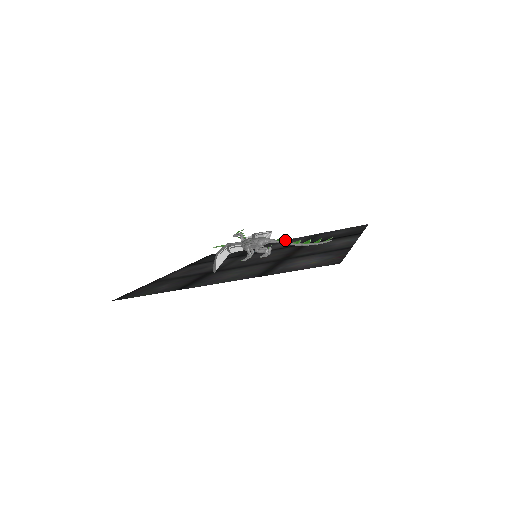
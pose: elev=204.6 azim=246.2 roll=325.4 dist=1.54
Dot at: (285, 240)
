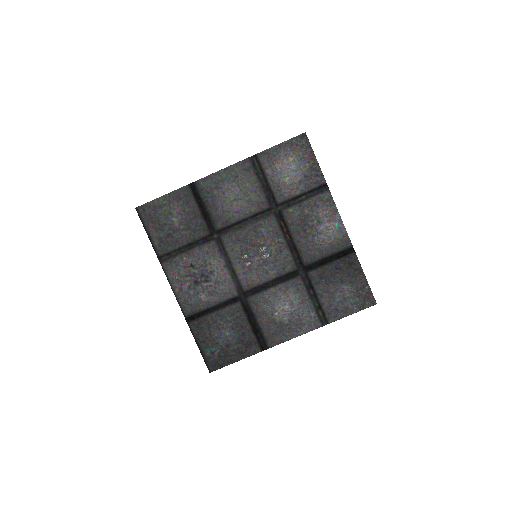
Dot at: occluded
